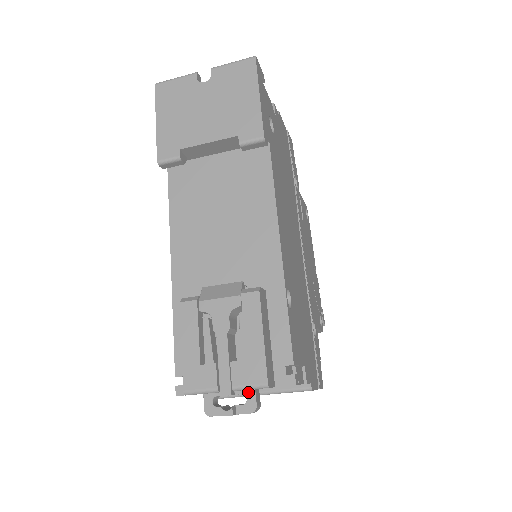
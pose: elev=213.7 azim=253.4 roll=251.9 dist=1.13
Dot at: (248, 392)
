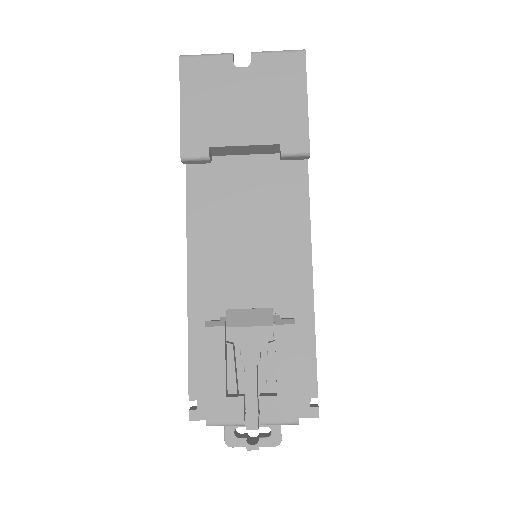
Dot at: (273, 425)
